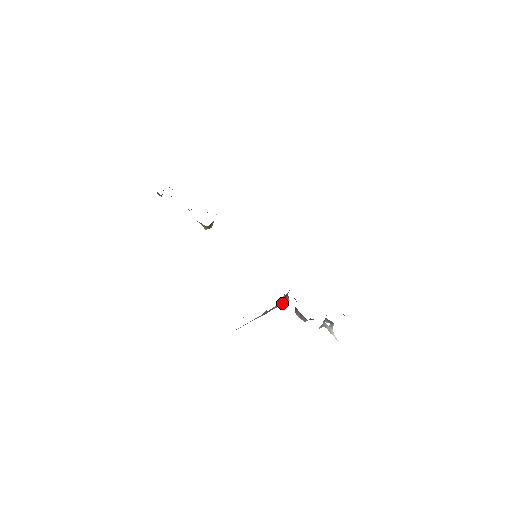
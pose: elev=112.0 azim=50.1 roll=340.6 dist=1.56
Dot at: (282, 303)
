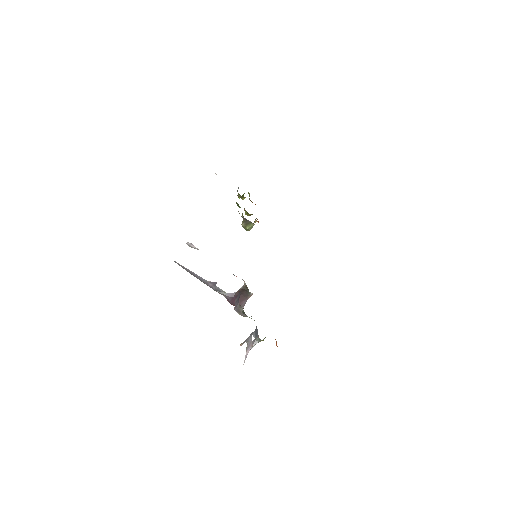
Dot at: occluded
